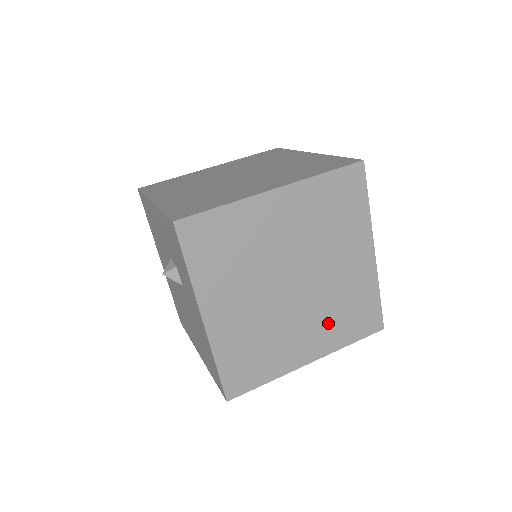
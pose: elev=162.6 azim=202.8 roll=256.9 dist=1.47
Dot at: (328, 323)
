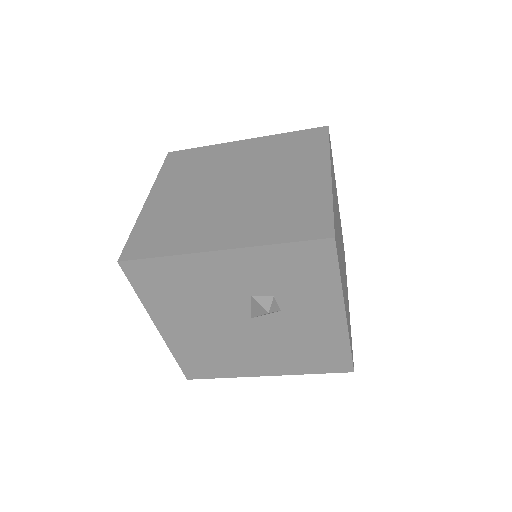
Dot at: occluded
